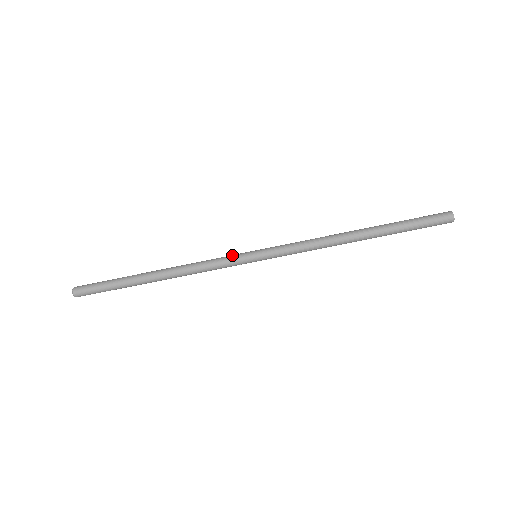
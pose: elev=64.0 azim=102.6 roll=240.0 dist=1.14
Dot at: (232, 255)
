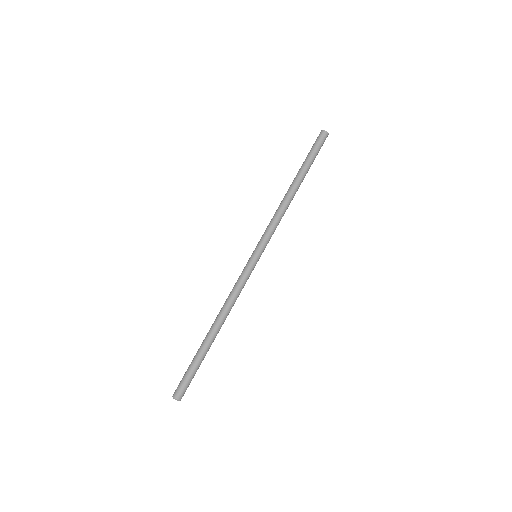
Dot at: occluded
